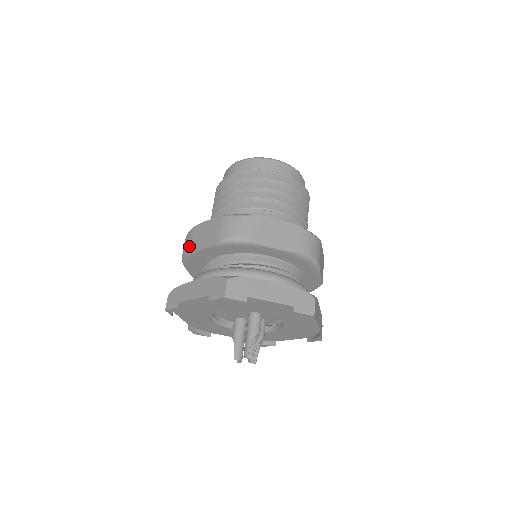
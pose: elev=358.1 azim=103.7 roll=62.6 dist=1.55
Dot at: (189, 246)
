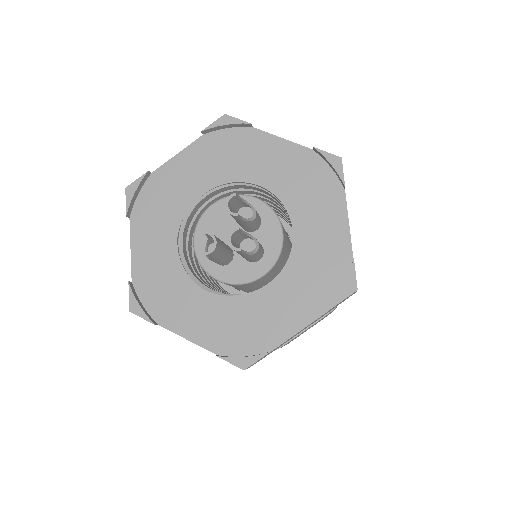
Dot at: occluded
